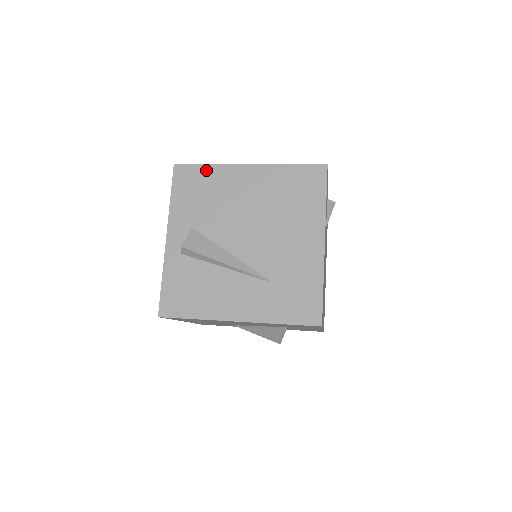
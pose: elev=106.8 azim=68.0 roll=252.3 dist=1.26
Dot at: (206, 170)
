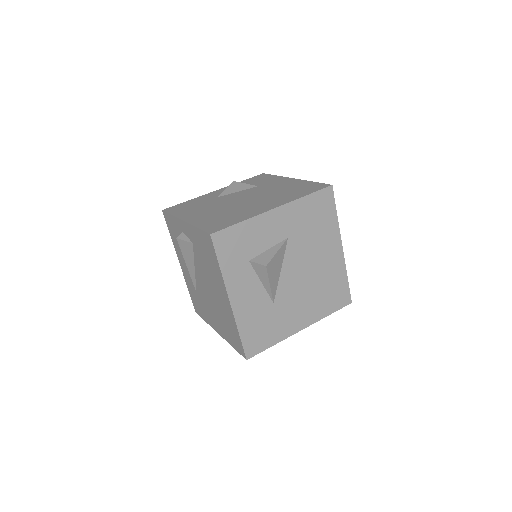
Dot at: (216, 264)
